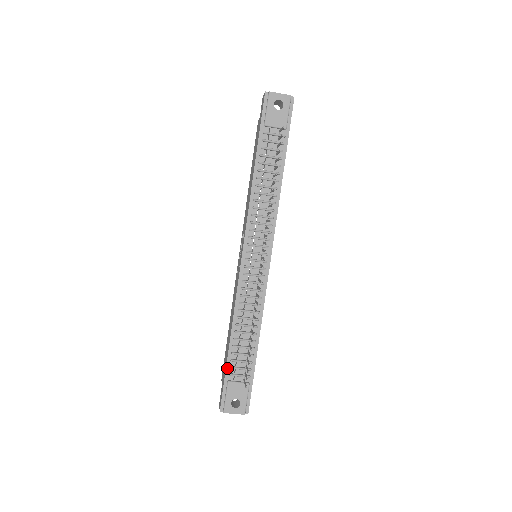
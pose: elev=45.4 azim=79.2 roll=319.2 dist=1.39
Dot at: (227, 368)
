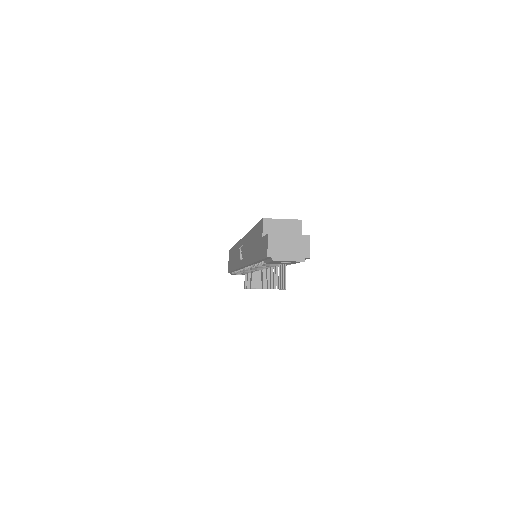
Dot at: occluded
